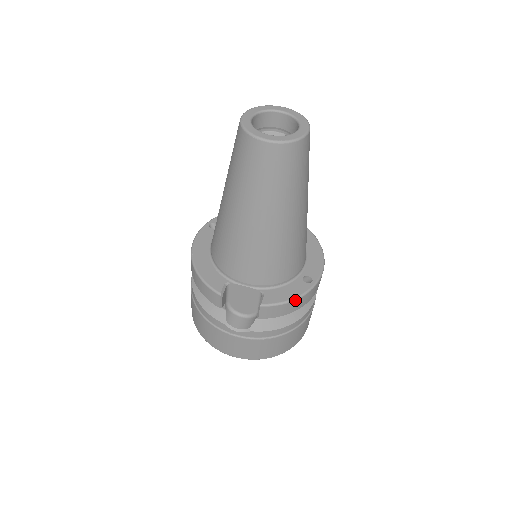
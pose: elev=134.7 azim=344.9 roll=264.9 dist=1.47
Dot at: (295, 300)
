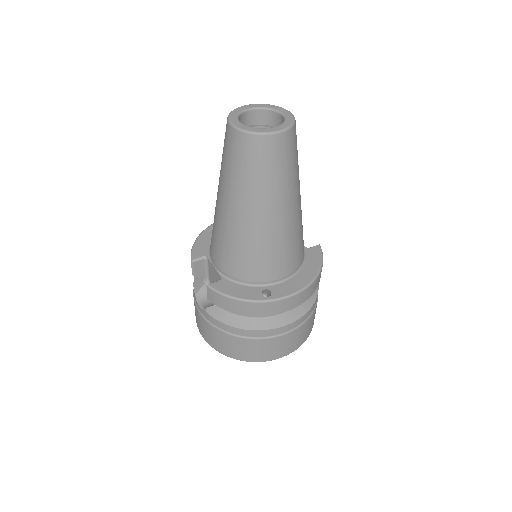
Dot at: (237, 300)
